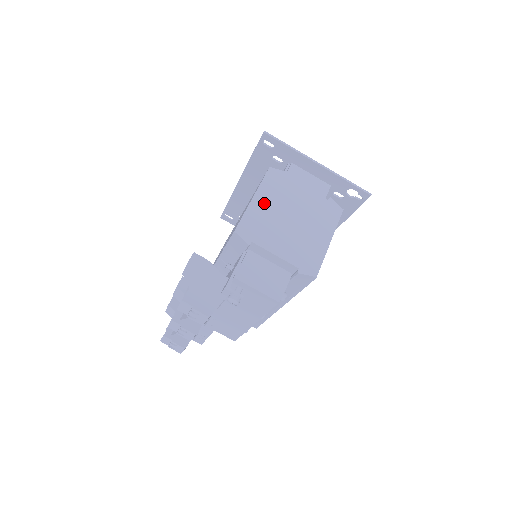
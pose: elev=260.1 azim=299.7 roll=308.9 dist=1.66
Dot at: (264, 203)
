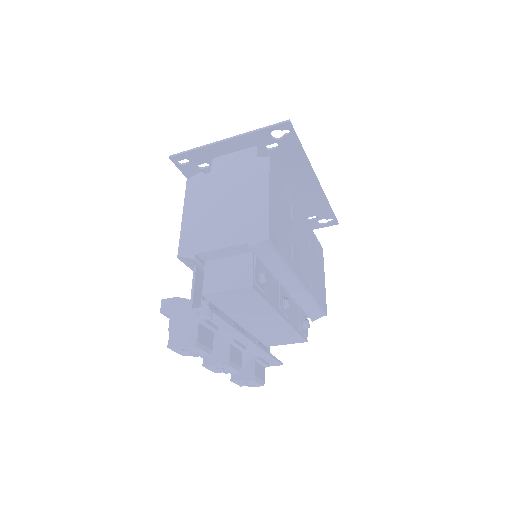
Dot at: (194, 213)
